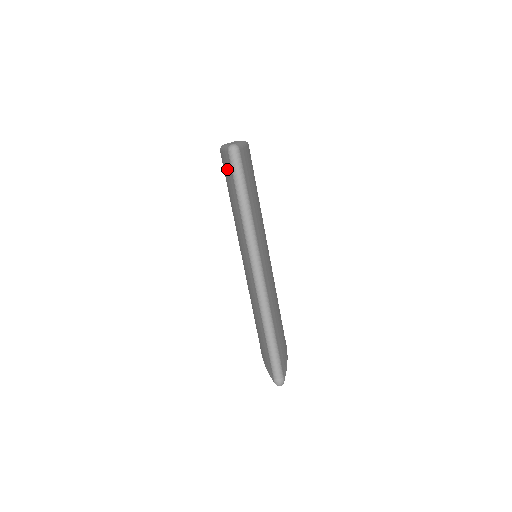
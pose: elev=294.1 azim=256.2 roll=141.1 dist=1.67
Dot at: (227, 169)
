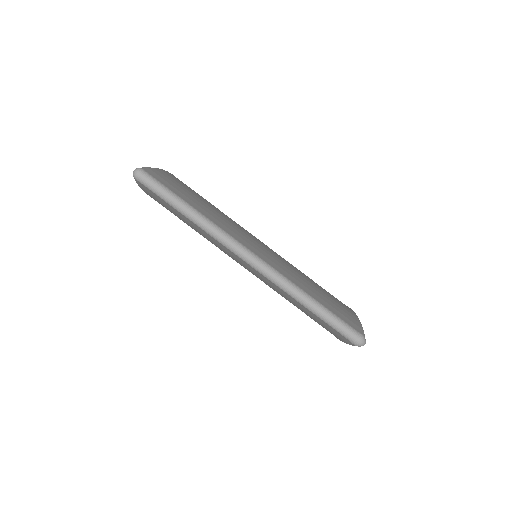
Dot at: (153, 197)
